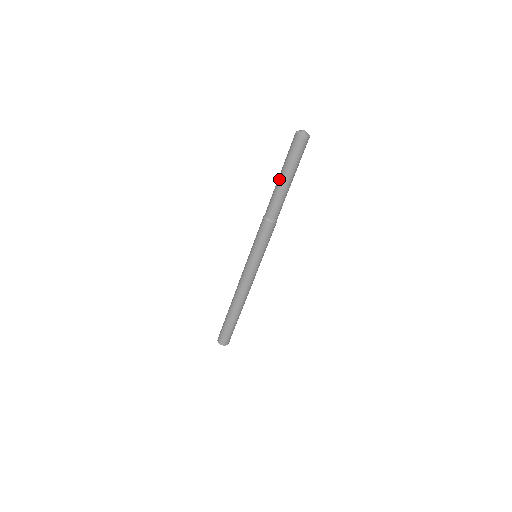
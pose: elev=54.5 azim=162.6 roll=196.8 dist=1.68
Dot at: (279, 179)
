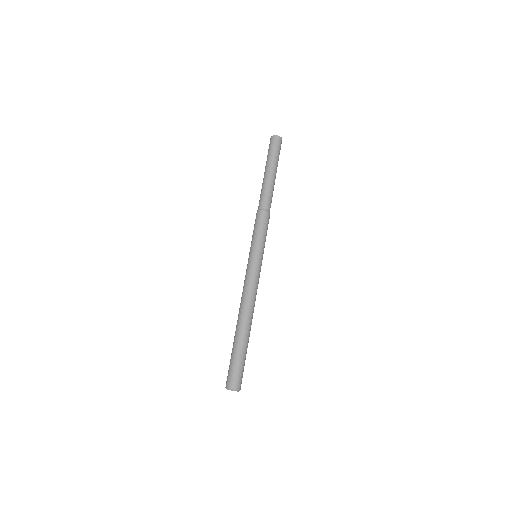
Dot at: (266, 173)
